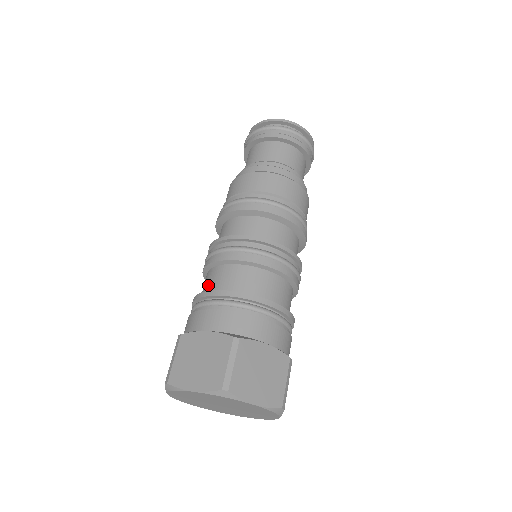
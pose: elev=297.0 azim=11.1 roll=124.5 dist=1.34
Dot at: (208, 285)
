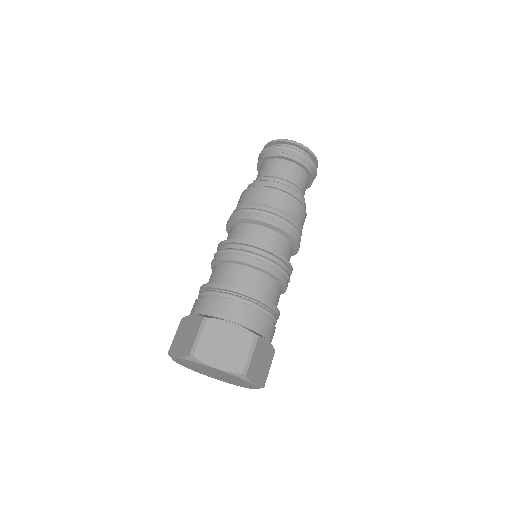
Dot at: occluded
